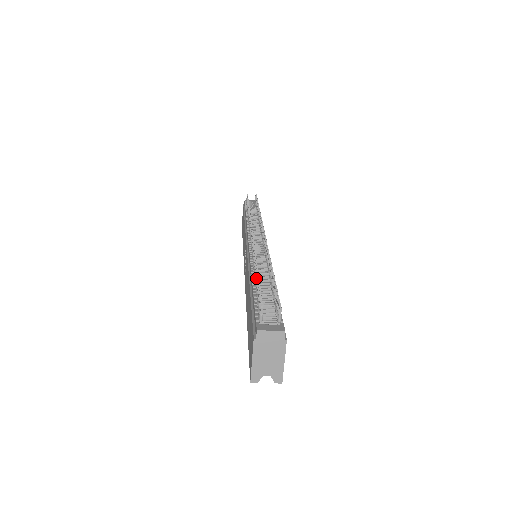
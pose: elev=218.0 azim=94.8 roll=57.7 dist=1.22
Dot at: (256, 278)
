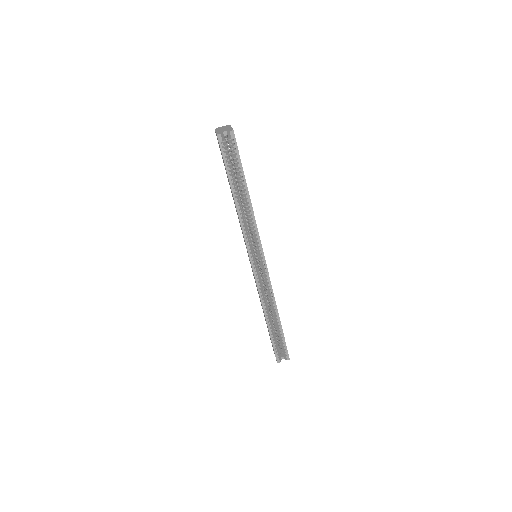
Dot at: occluded
